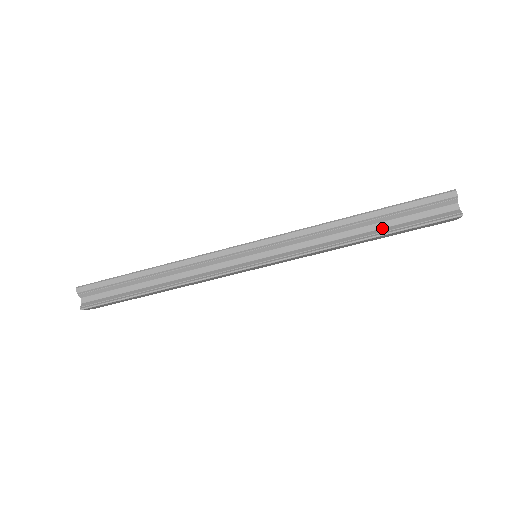
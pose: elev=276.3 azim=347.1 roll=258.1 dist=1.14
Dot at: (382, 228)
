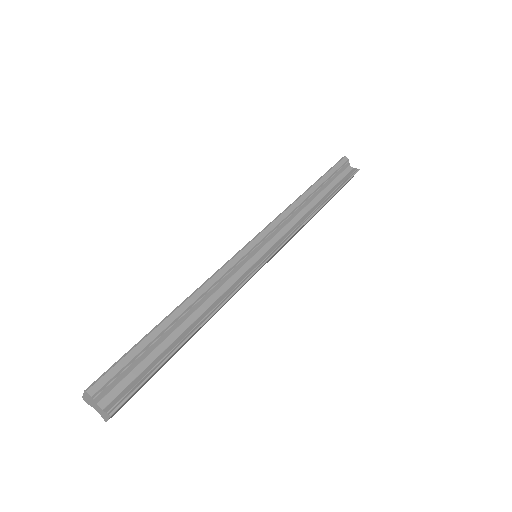
Dot at: (325, 195)
